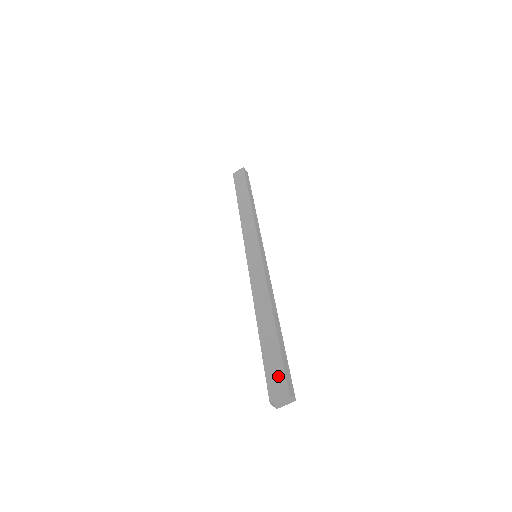
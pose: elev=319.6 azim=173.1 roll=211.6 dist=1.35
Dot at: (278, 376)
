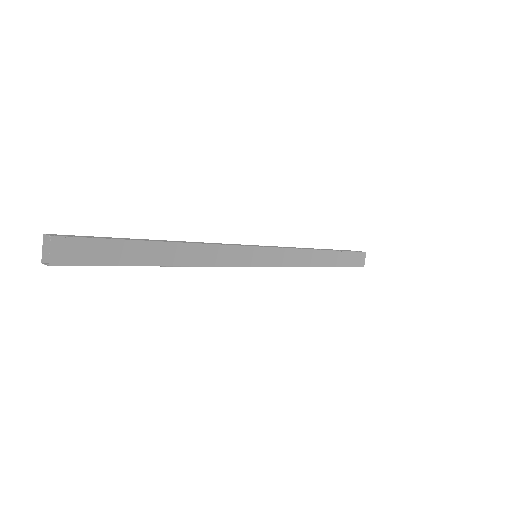
Dot at: occluded
